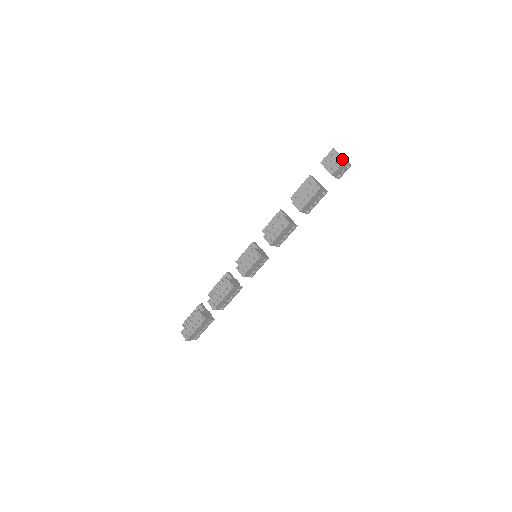
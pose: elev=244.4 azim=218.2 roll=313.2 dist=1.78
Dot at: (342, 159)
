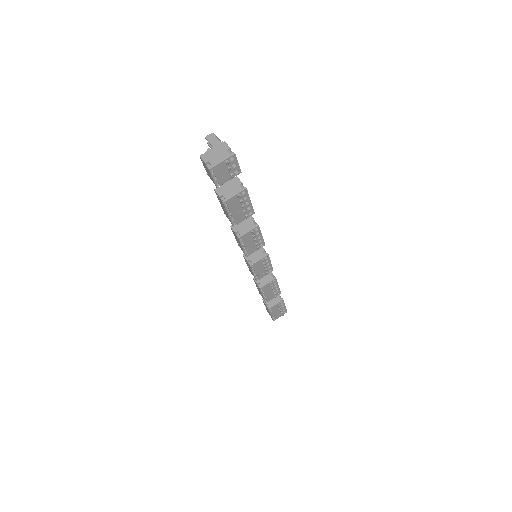
Dot at: (209, 164)
